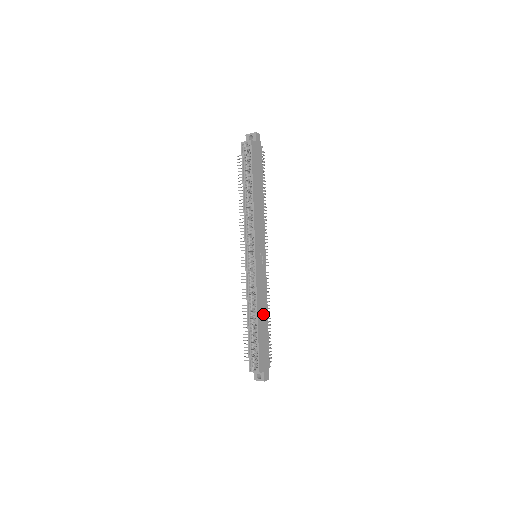
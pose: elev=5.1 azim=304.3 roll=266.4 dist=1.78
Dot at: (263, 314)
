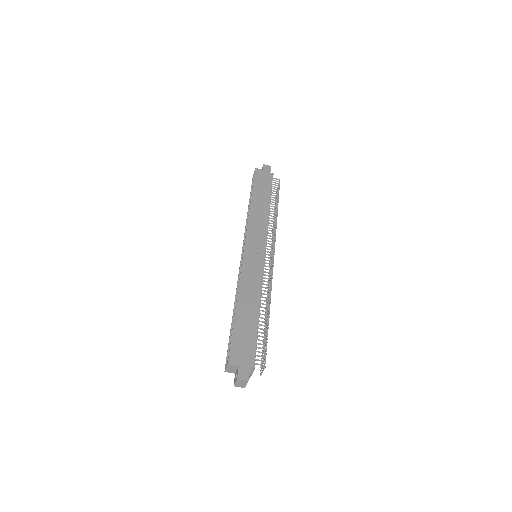
Dot at: (249, 303)
